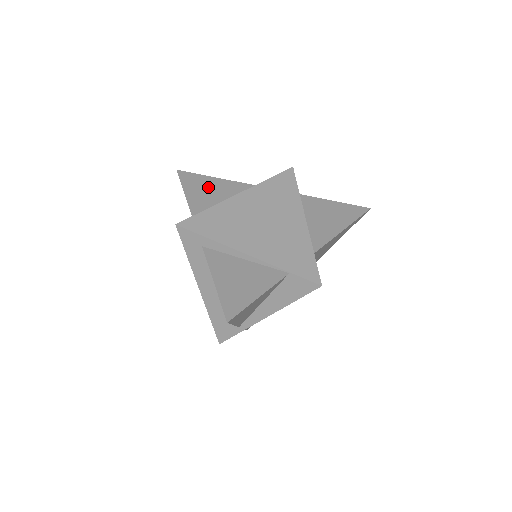
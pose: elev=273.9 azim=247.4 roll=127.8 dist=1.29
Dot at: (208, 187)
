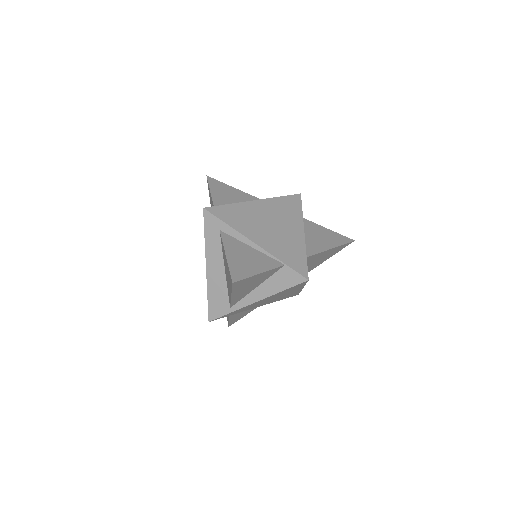
Dot at: (230, 193)
